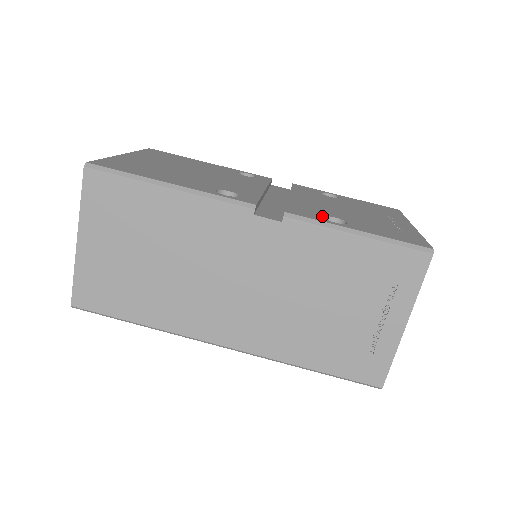
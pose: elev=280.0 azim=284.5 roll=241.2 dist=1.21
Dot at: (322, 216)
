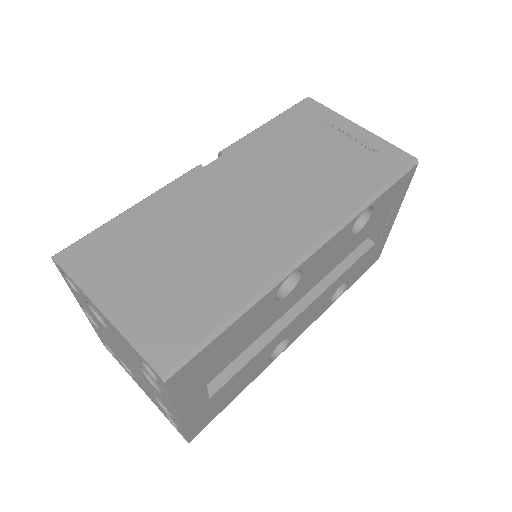
Dot at: occluded
